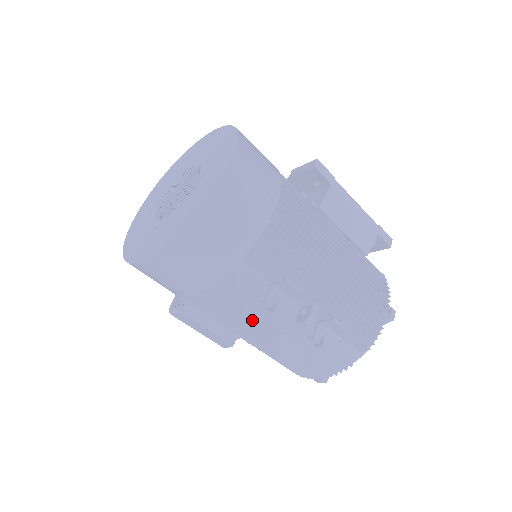
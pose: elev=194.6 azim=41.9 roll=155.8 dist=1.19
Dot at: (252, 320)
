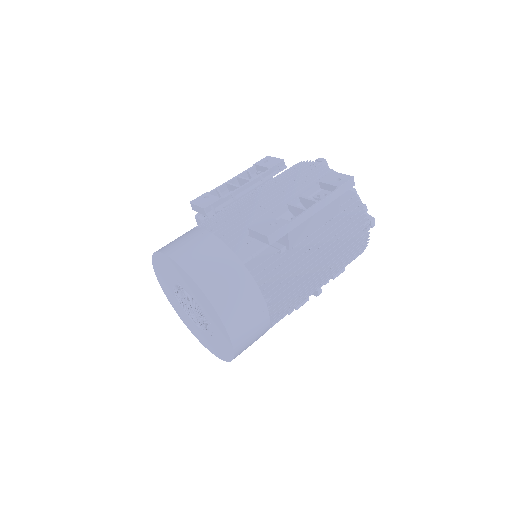
Dot at: occluded
